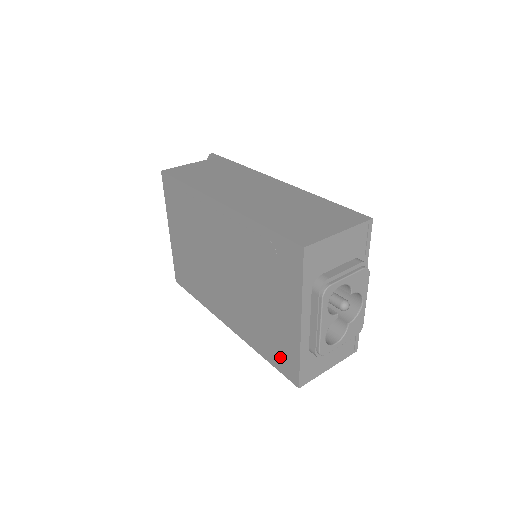
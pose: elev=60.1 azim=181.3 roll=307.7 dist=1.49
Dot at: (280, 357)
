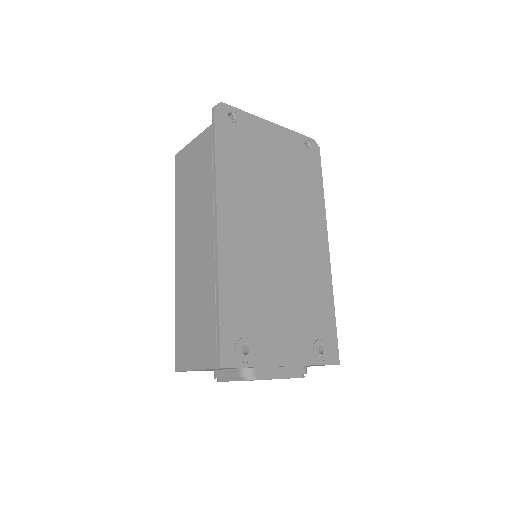
Dot at: occluded
